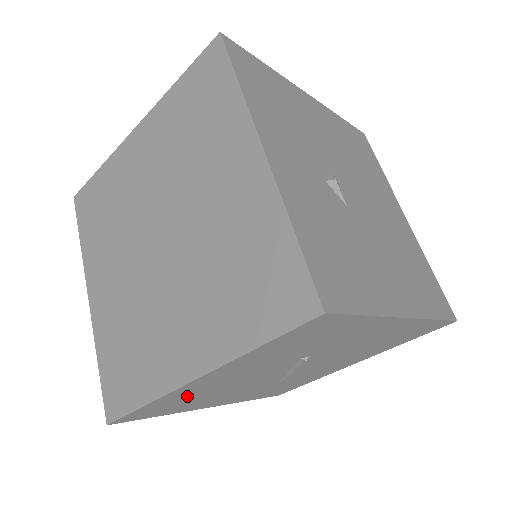
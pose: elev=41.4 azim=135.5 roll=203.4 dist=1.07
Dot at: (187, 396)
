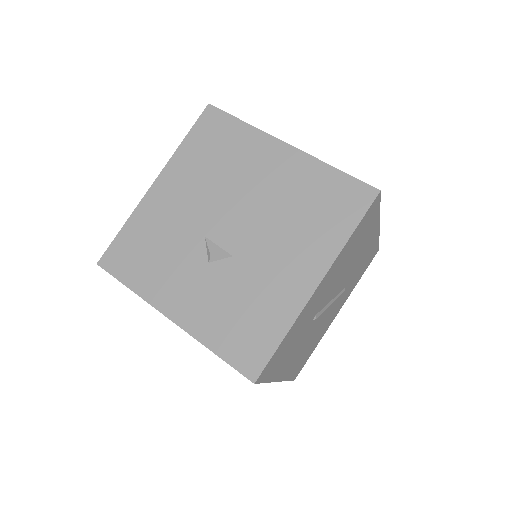
Dot at: (299, 360)
